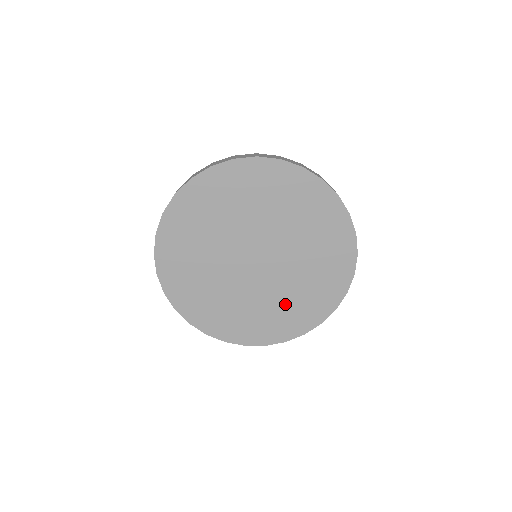
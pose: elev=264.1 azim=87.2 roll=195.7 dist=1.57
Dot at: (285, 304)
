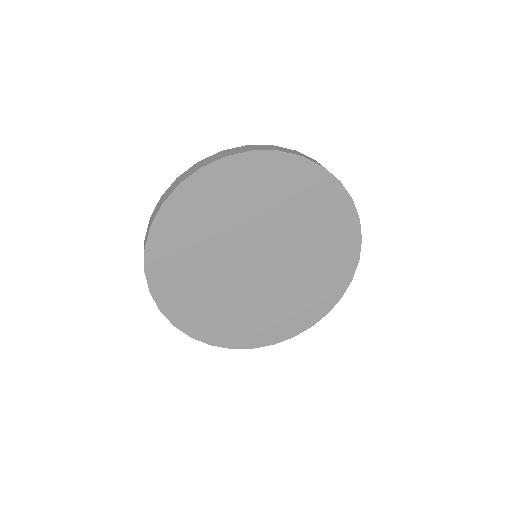
Dot at: (301, 292)
